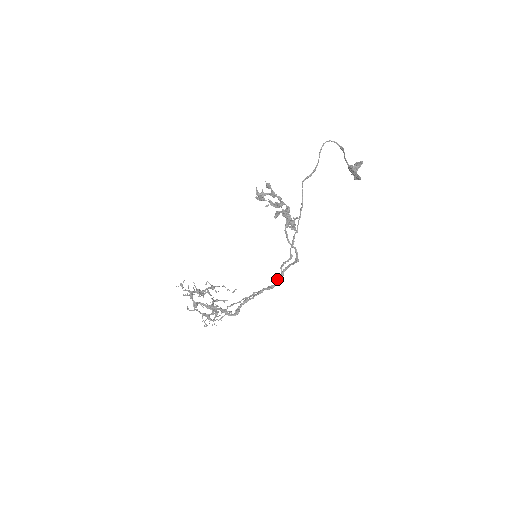
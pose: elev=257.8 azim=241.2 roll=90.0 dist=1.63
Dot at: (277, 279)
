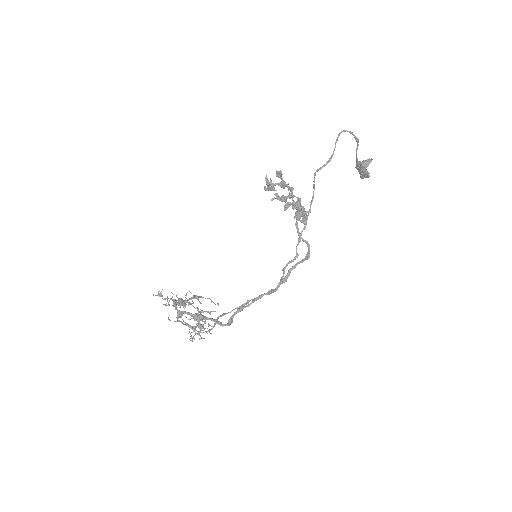
Dot at: (282, 280)
